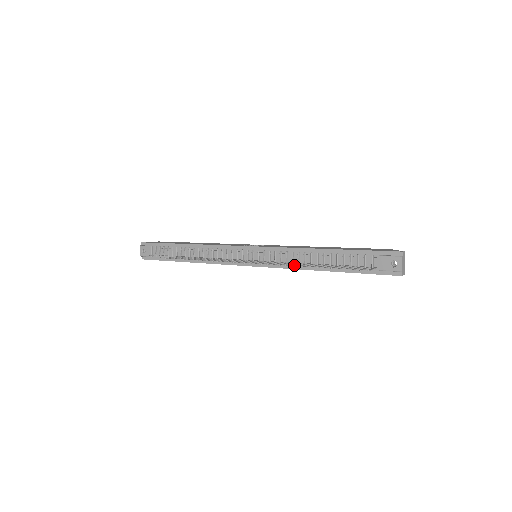
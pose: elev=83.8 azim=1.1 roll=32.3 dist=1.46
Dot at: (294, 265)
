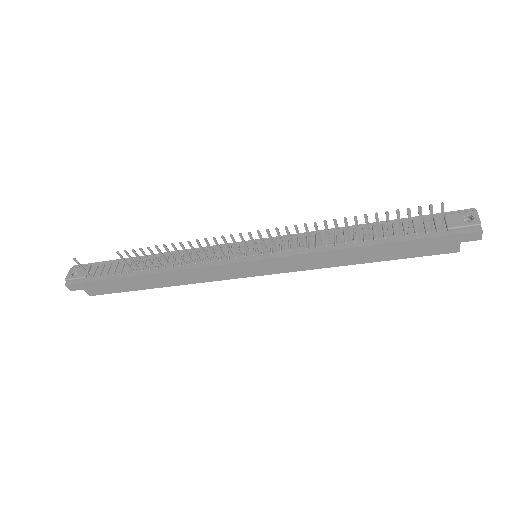
Dot at: (327, 225)
